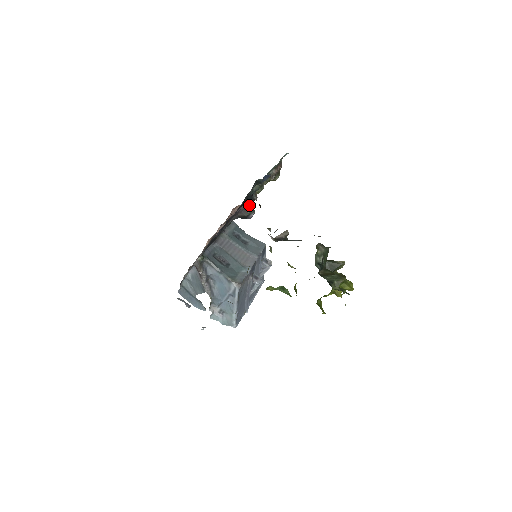
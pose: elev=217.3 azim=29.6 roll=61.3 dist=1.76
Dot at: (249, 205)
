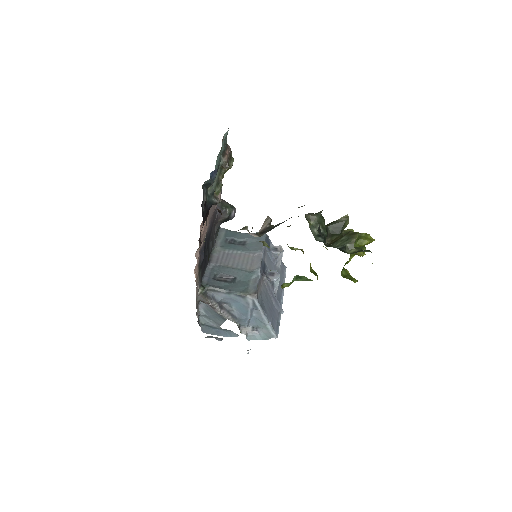
Dot at: (224, 205)
